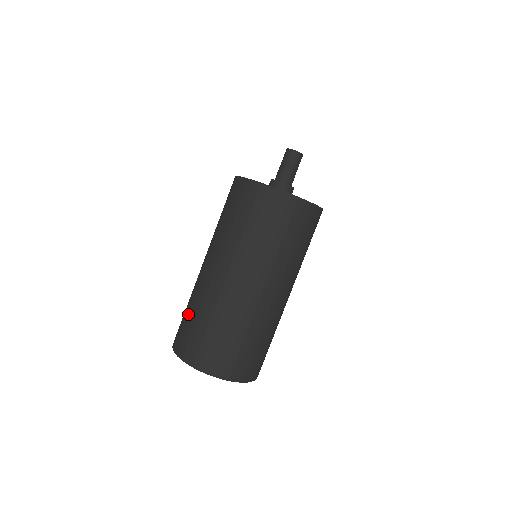
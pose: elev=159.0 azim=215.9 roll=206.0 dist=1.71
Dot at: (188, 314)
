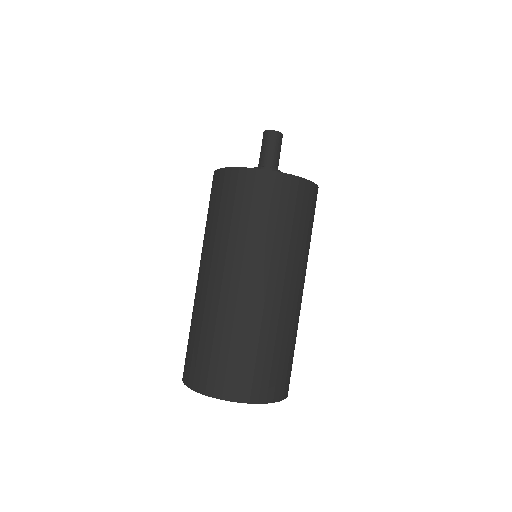
Dot at: (228, 347)
